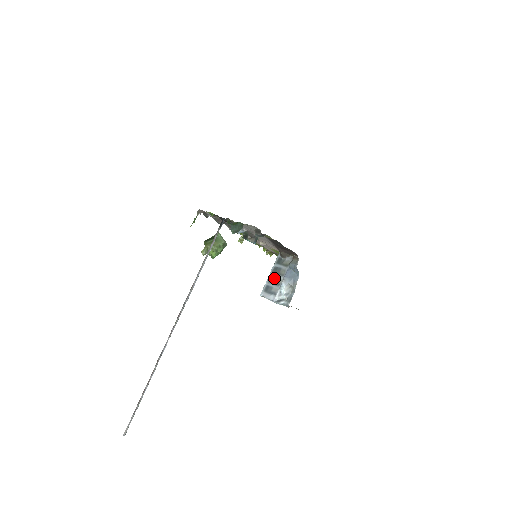
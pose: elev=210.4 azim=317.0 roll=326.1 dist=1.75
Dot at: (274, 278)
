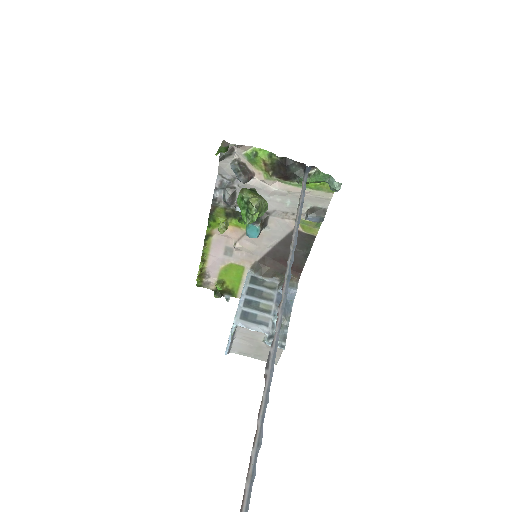
Dot at: (255, 302)
